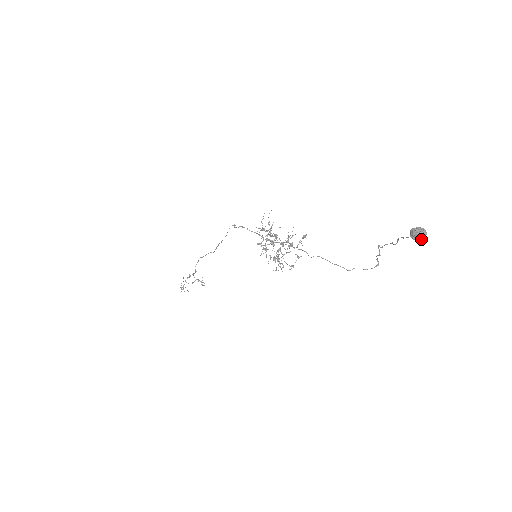
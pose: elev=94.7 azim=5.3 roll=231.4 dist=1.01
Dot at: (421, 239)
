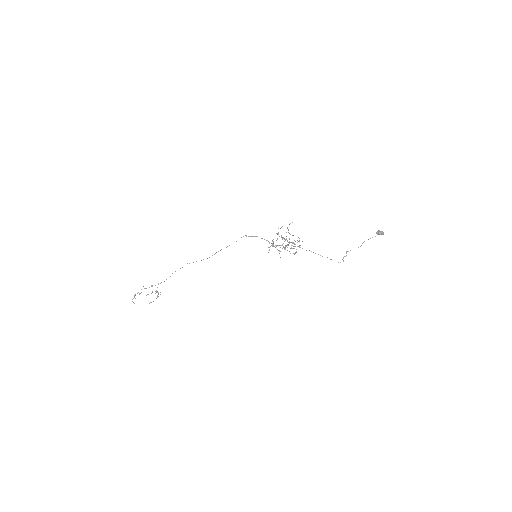
Dot at: occluded
